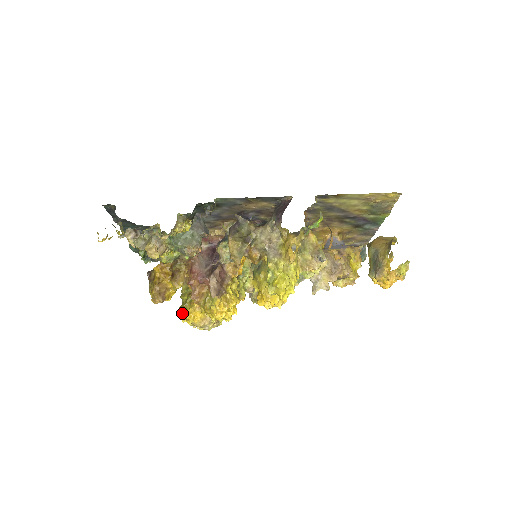
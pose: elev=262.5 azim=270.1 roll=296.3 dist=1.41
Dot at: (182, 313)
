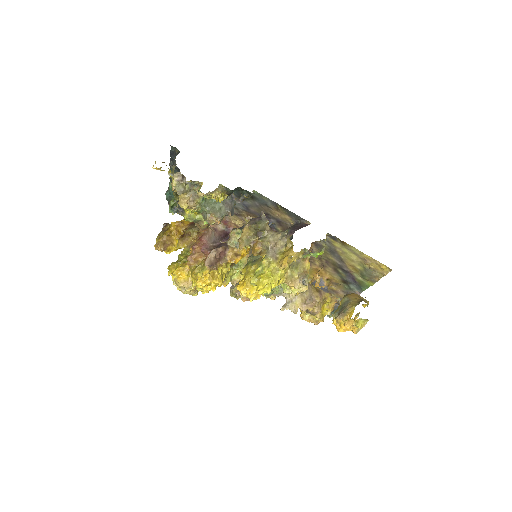
Dot at: (172, 267)
